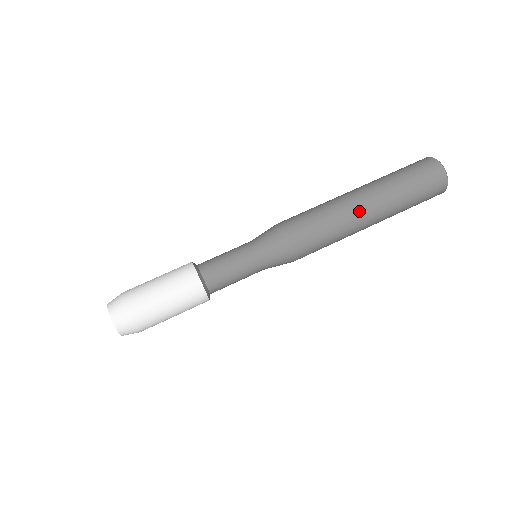
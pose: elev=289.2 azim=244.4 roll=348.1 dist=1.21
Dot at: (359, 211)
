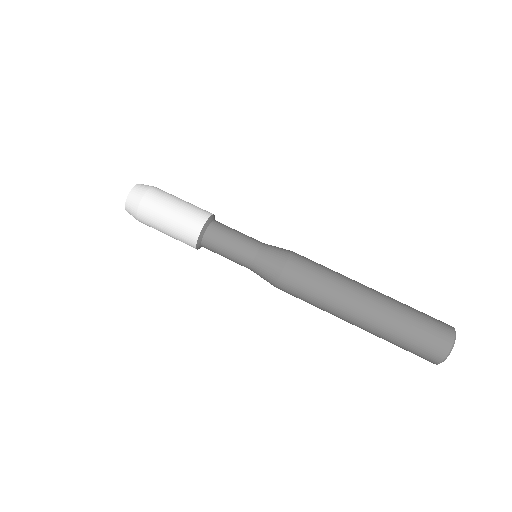
Dot at: (352, 305)
